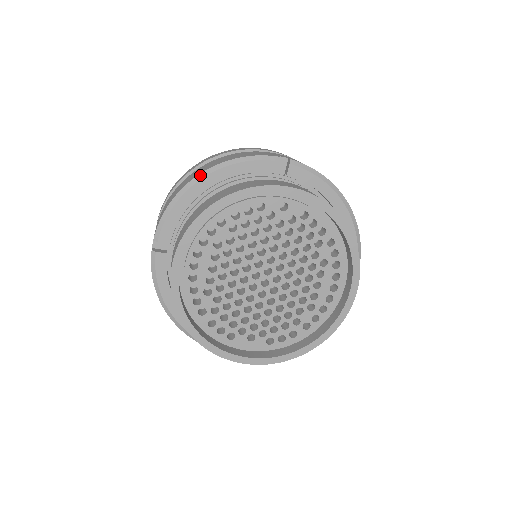
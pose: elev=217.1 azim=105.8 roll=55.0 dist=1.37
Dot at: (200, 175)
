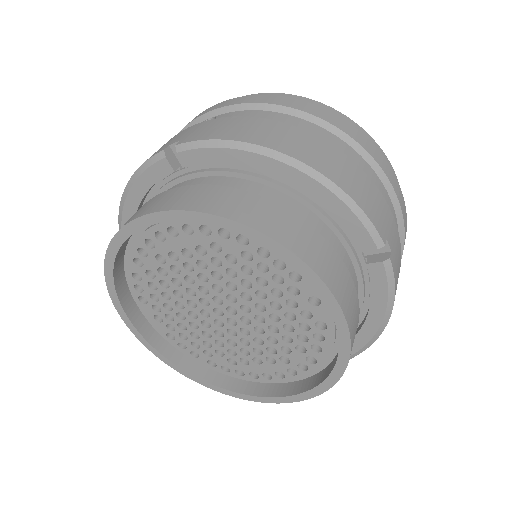
Dot at: (293, 160)
